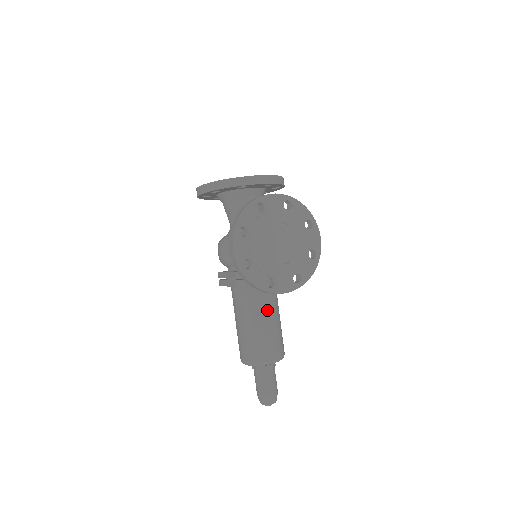
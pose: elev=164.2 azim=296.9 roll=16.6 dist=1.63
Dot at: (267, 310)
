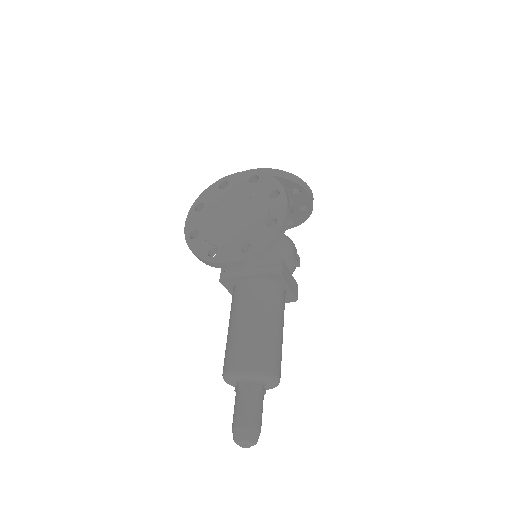
Dot at: (247, 309)
